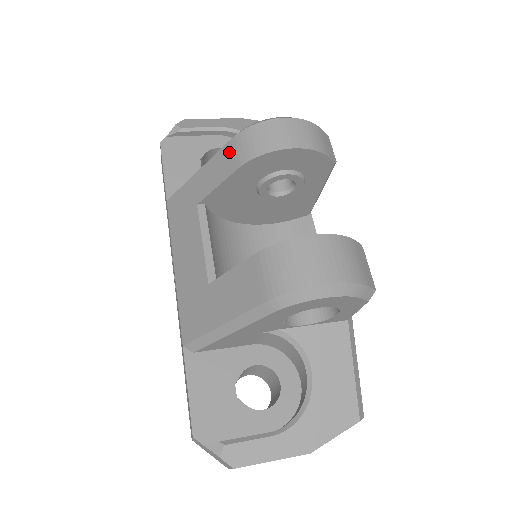
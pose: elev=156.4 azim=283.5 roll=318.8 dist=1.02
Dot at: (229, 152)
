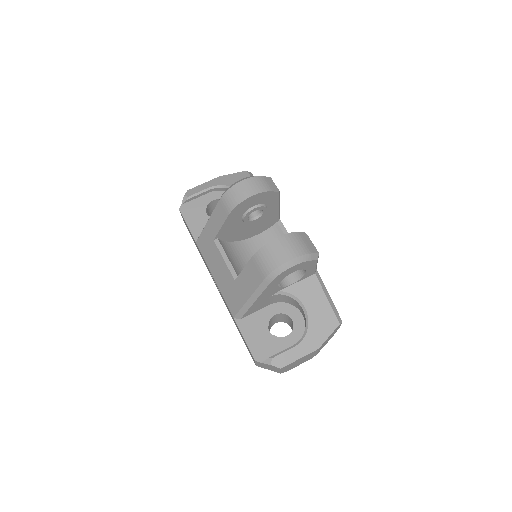
Dot at: (221, 208)
